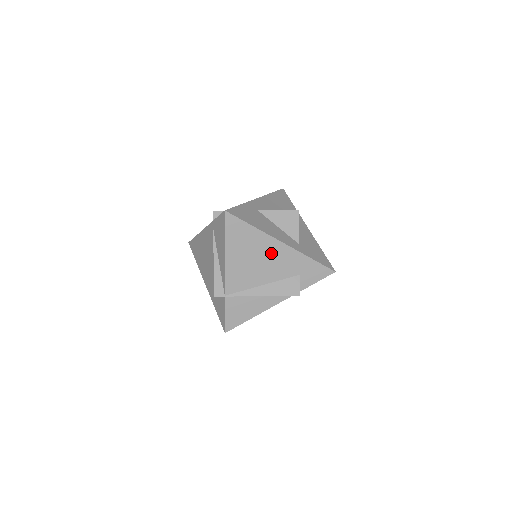
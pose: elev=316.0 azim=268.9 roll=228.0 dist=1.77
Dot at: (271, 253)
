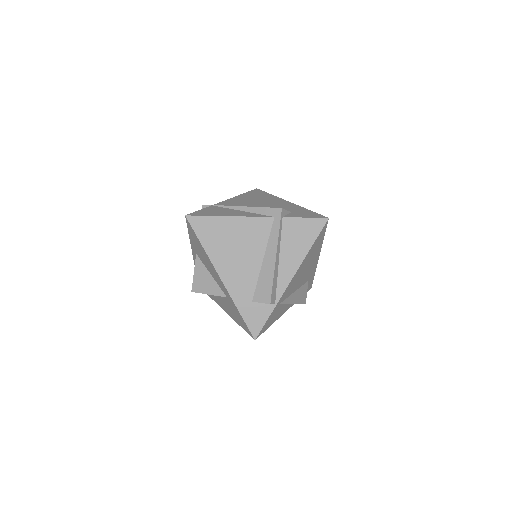
Dot at: (274, 202)
